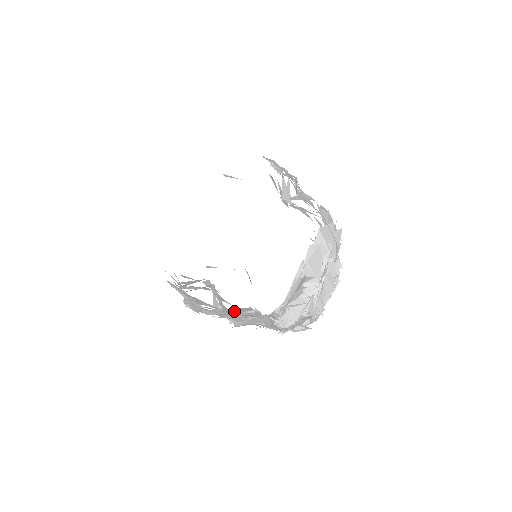
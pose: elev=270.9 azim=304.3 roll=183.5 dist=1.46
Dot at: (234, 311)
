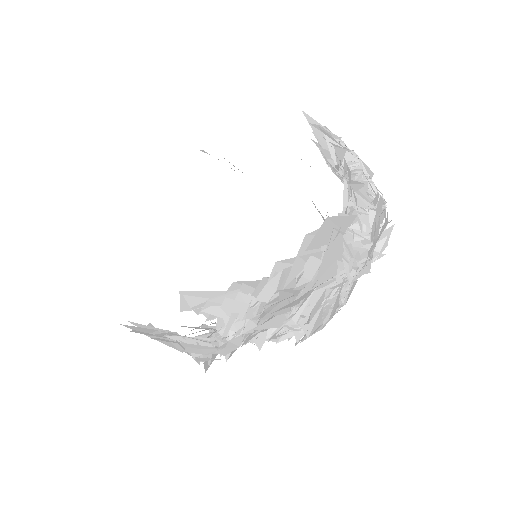
Dot at: occluded
